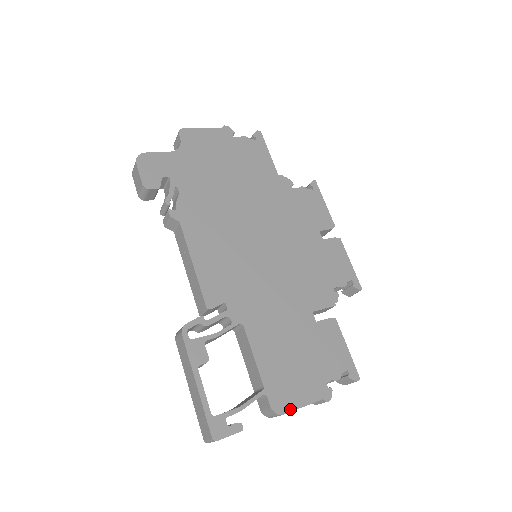
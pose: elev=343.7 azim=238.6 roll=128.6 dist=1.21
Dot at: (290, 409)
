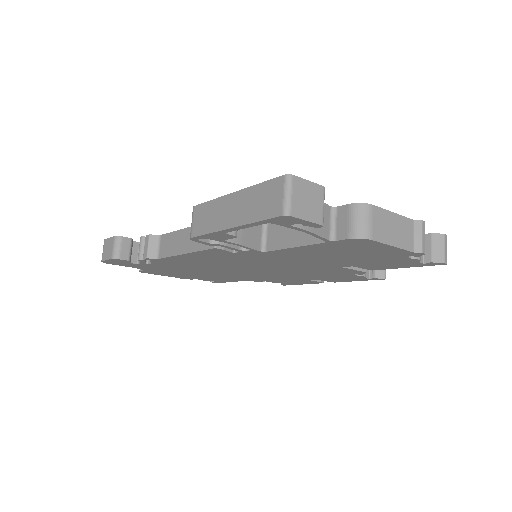
Dot at: (377, 208)
